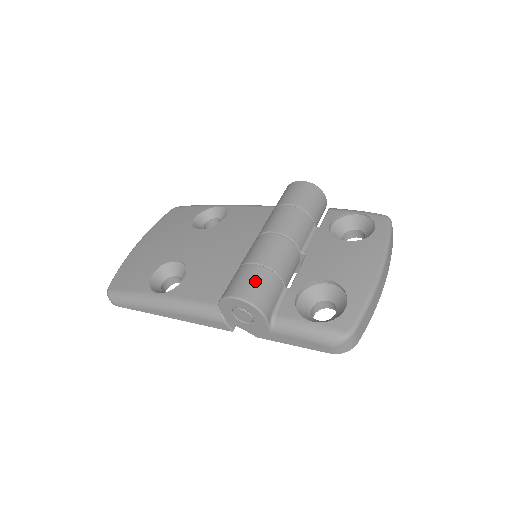
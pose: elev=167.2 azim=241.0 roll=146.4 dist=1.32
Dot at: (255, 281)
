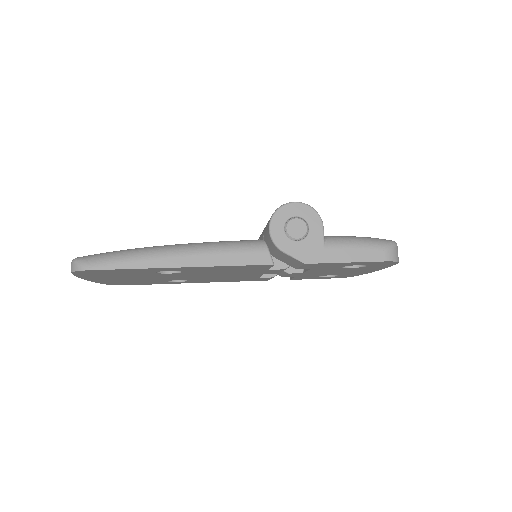
Dot at: occluded
